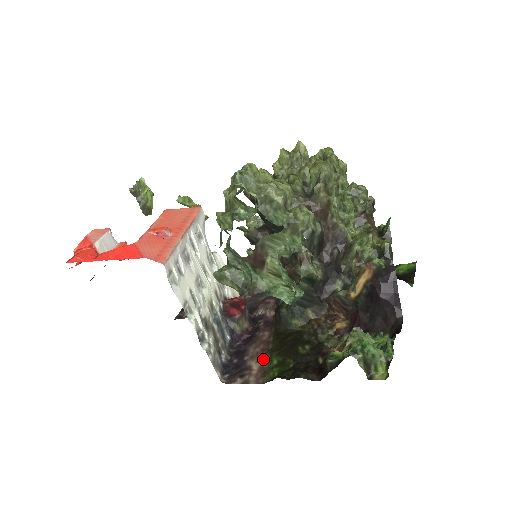
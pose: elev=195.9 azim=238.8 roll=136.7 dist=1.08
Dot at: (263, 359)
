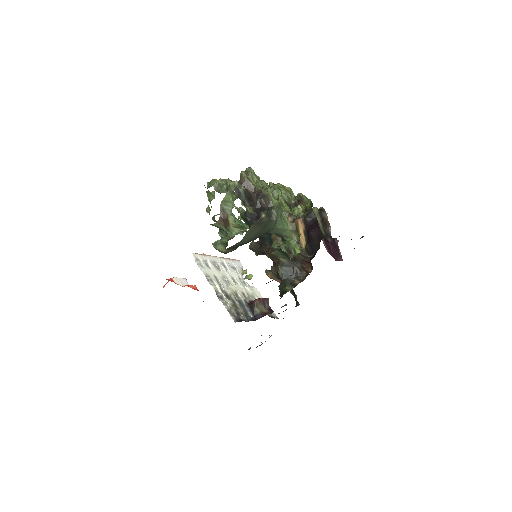
Dot at: occluded
